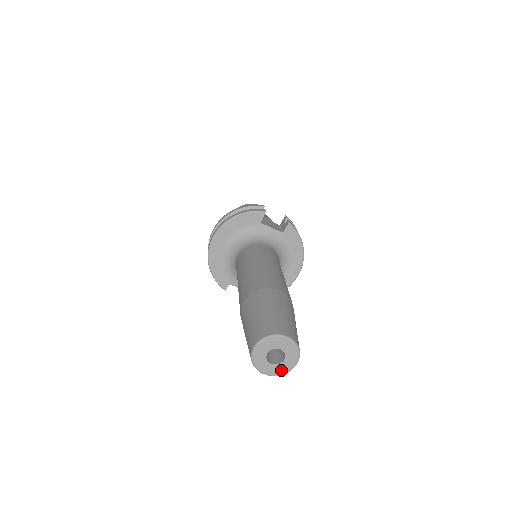
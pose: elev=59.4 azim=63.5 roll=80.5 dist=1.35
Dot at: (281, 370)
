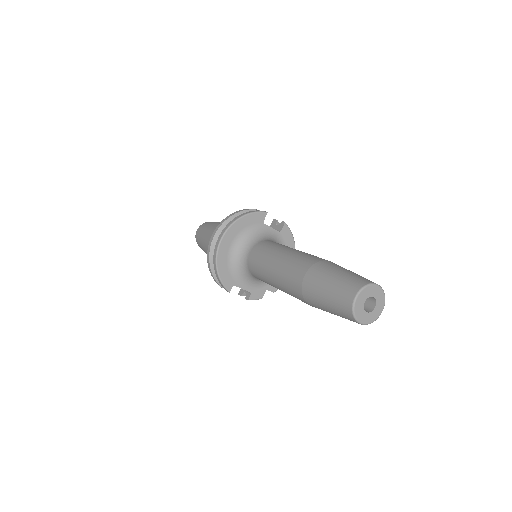
Dot at: (372, 318)
